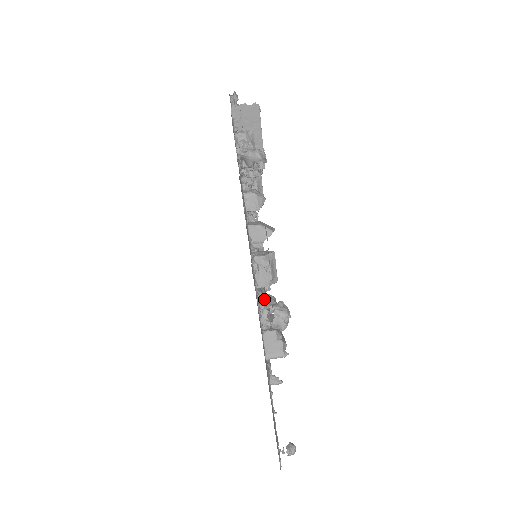
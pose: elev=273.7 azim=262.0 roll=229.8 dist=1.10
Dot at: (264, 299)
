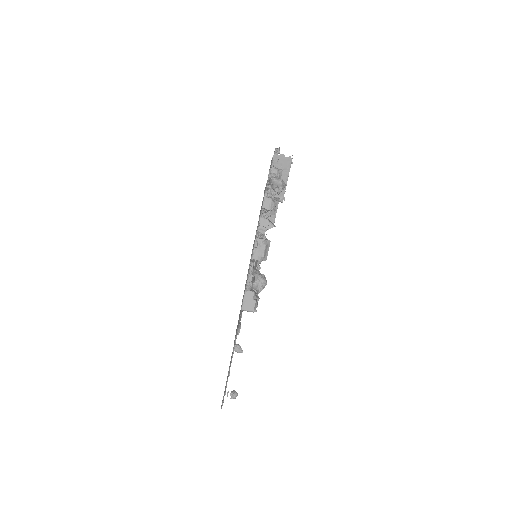
Dot at: (254, 270)
